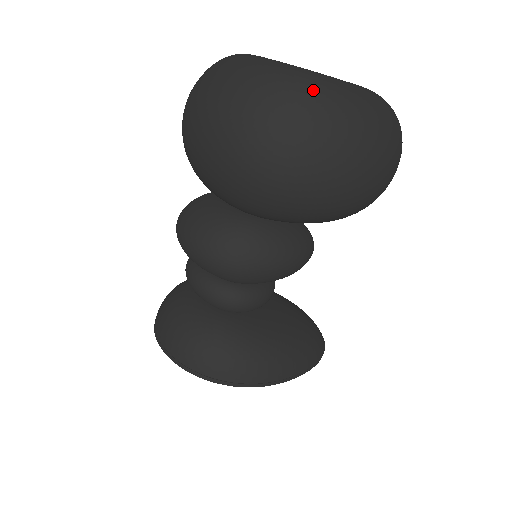
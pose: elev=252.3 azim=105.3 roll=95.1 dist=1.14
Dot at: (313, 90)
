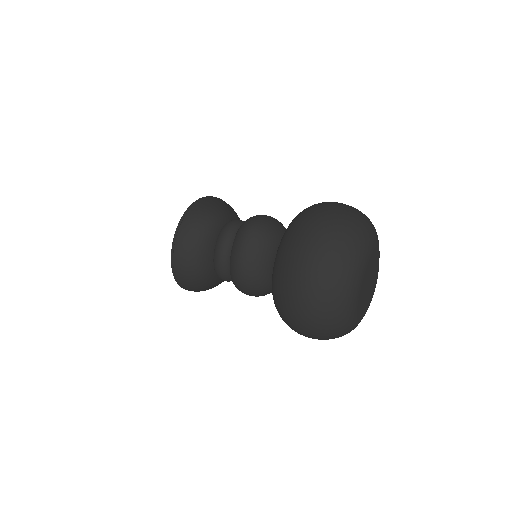
Dot at: (341, 333)
